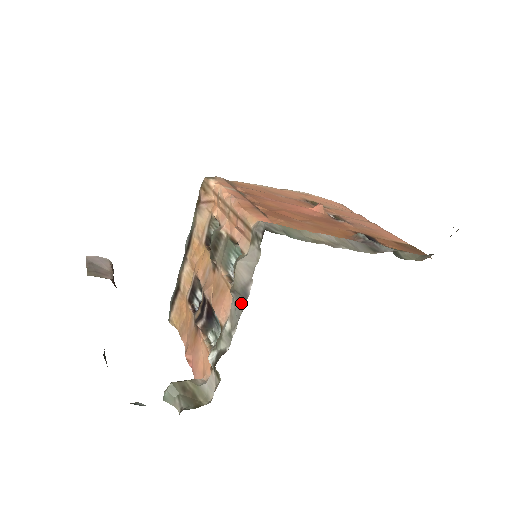
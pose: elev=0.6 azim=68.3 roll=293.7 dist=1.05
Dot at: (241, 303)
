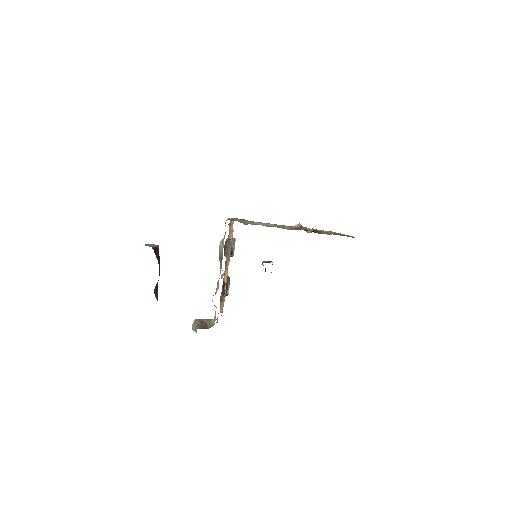
Dot at: (221, 263)
